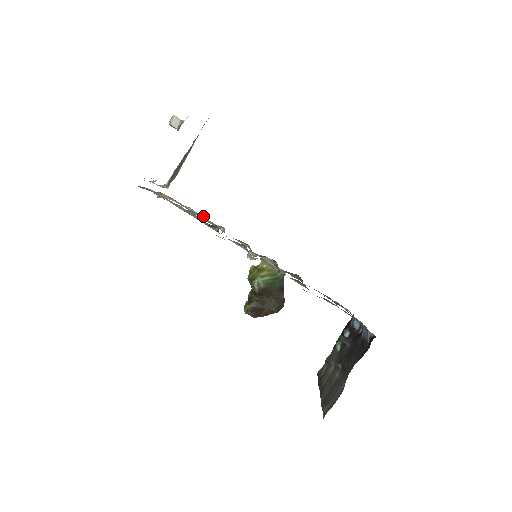
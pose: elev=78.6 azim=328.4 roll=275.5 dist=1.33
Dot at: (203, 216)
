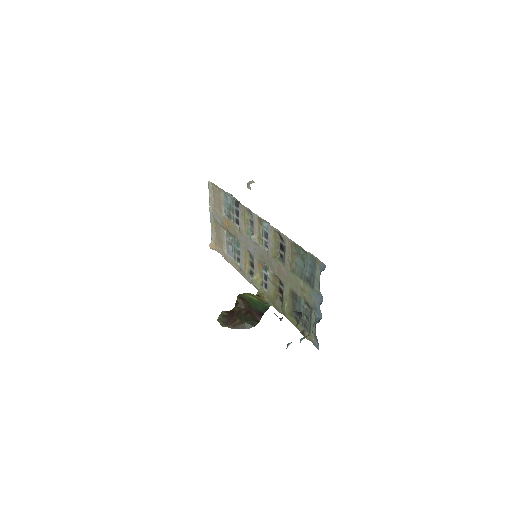
Dot at: (232, 257)
